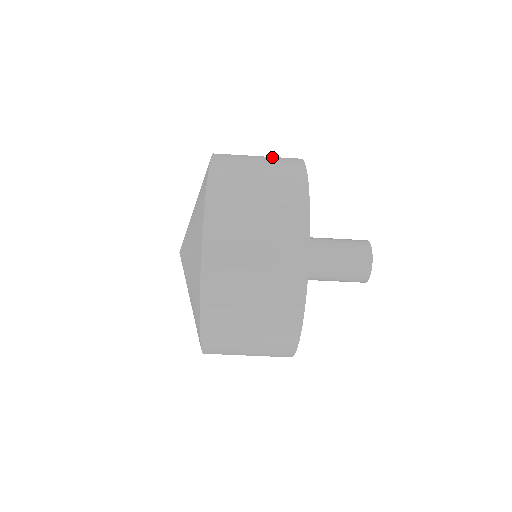
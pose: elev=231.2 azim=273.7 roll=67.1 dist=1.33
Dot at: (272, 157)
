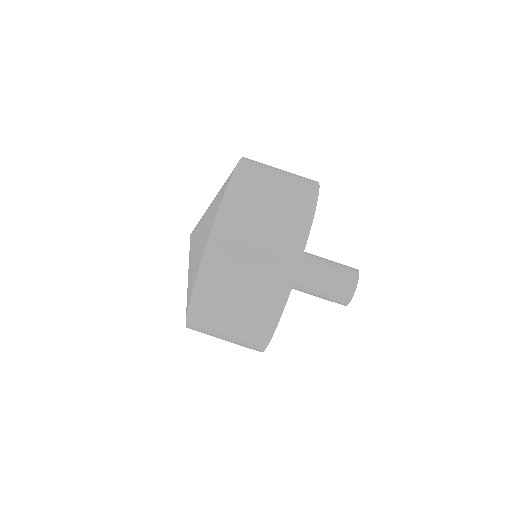
Dot at: occluded
